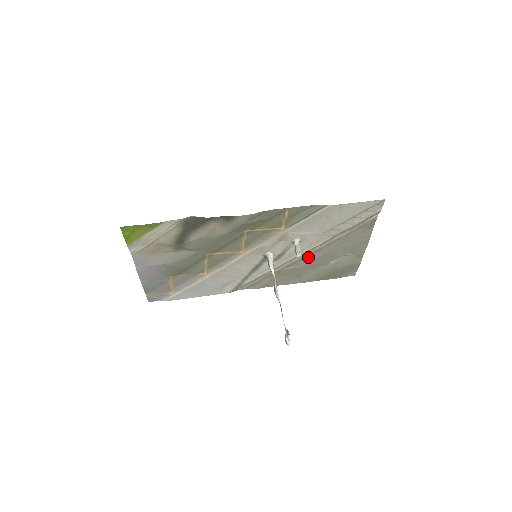
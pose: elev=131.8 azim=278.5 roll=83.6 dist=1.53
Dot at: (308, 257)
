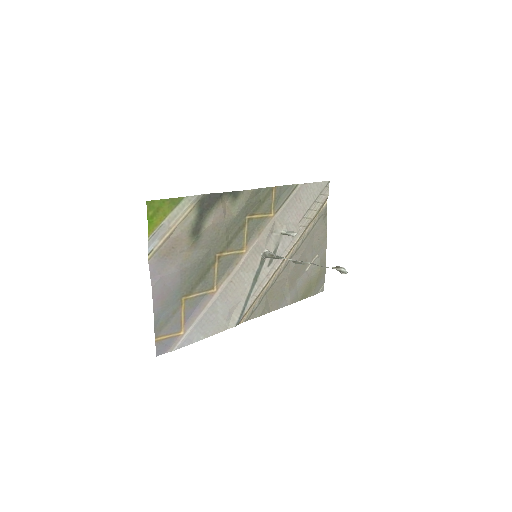
Dot at: (291, 261)
